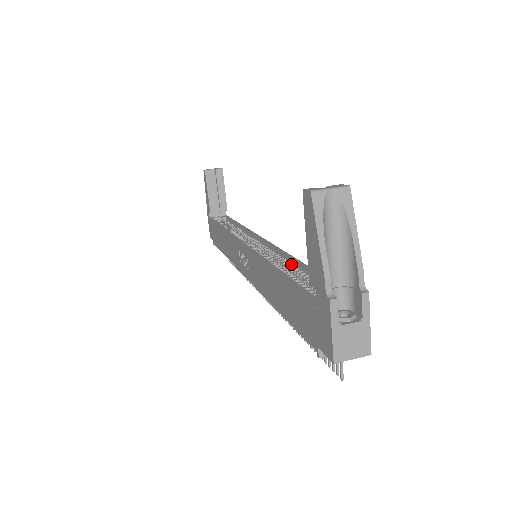
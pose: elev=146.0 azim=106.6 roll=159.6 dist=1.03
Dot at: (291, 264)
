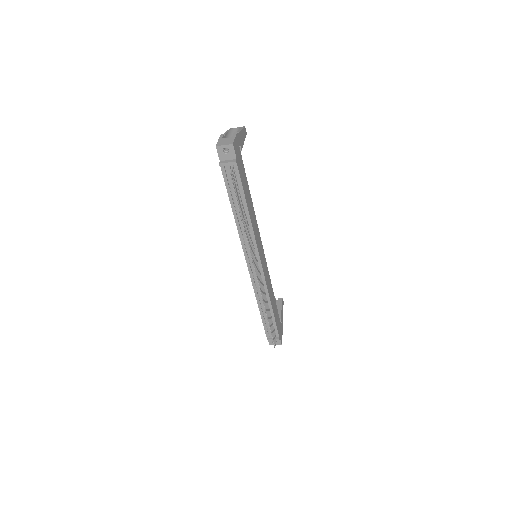
Dot at: occluded
